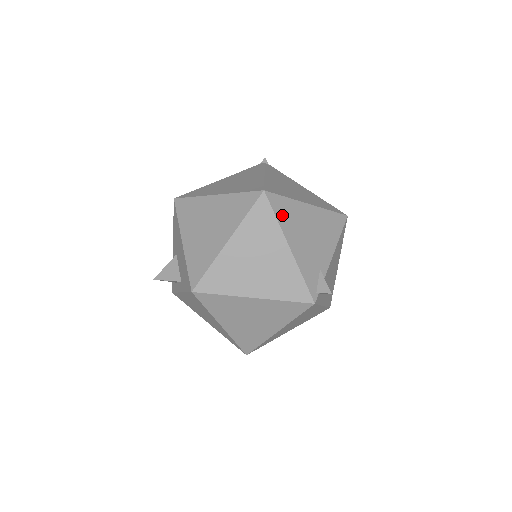
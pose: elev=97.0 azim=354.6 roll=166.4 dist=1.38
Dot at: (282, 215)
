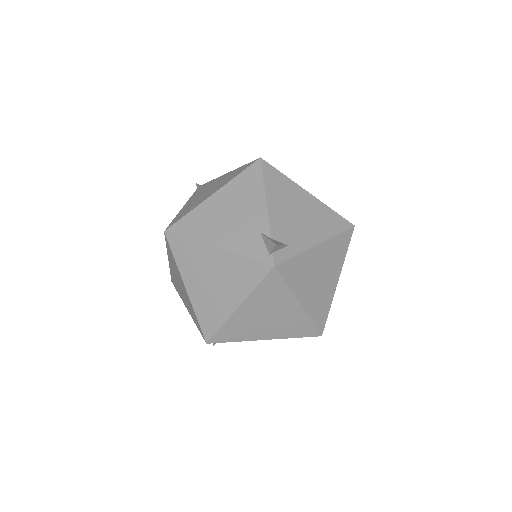
Dot at: (192, 231)
